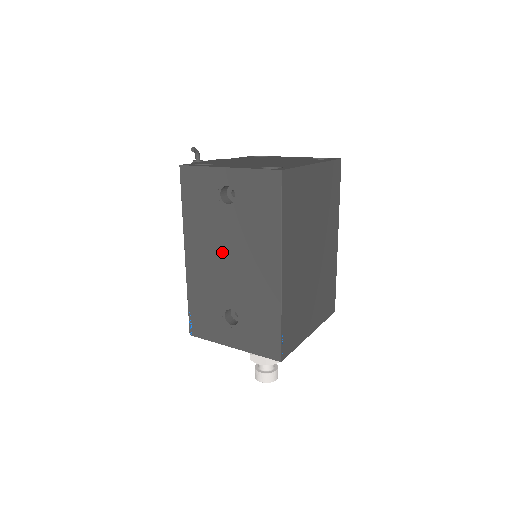
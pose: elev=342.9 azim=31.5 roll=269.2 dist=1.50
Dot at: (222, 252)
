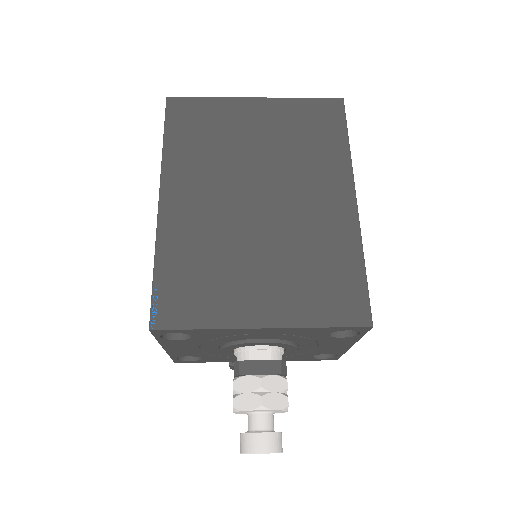
Dot at: occluded
